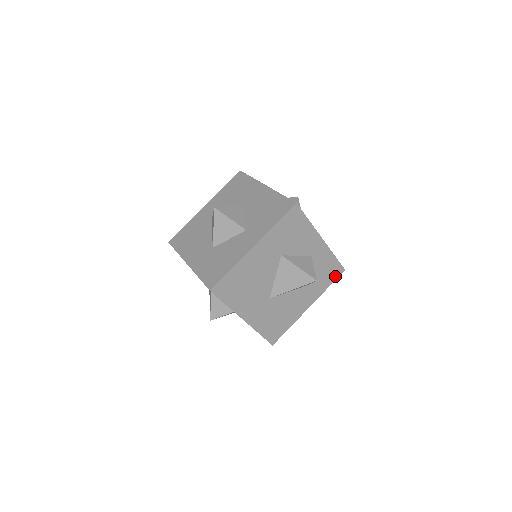
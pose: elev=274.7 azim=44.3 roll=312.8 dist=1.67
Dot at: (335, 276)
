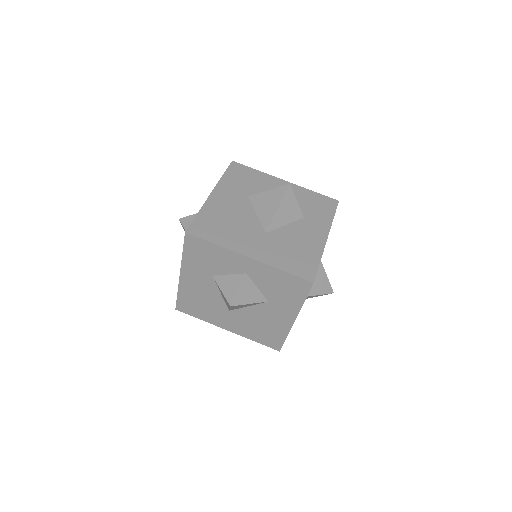
Dot at: (332, 207)
